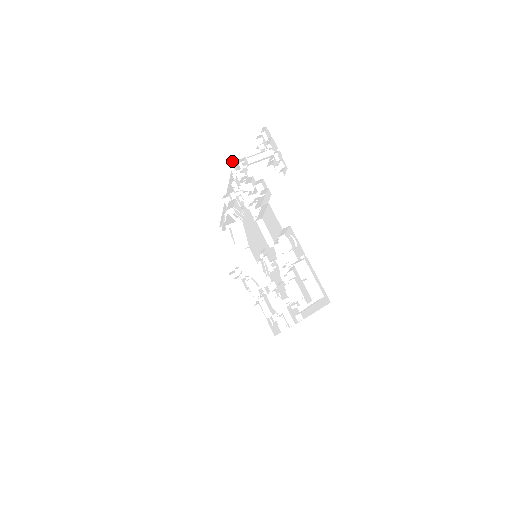
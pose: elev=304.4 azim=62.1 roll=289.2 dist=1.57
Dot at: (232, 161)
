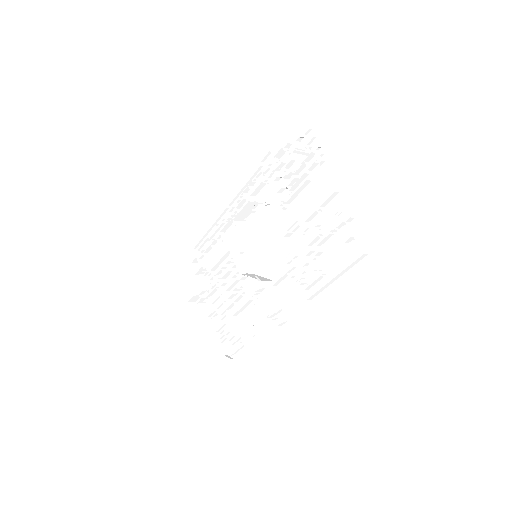
Dot at: (267, 154)
